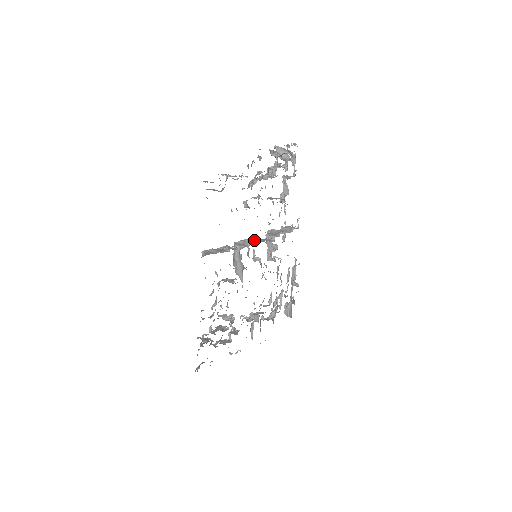
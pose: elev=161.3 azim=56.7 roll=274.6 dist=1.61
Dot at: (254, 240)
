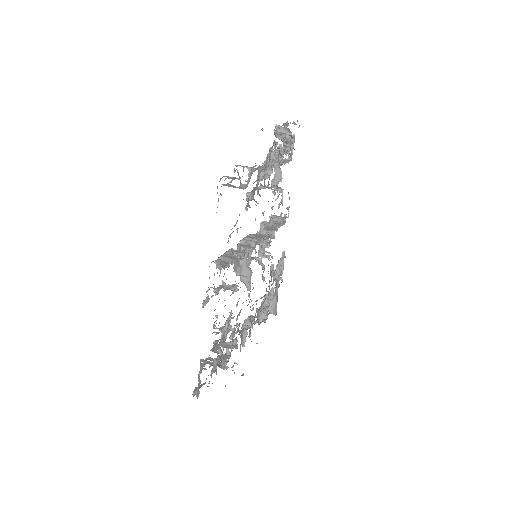
Dot at: (254, 238)
